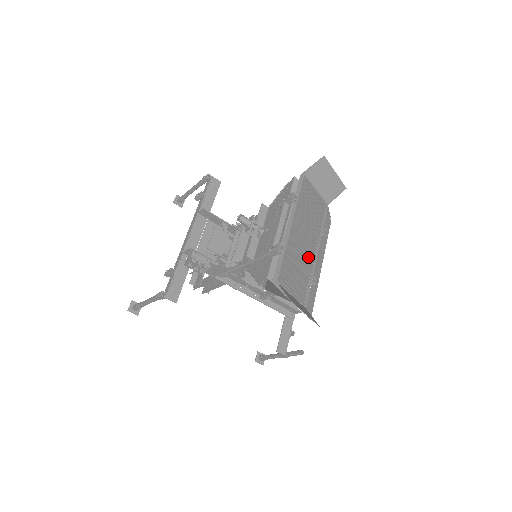
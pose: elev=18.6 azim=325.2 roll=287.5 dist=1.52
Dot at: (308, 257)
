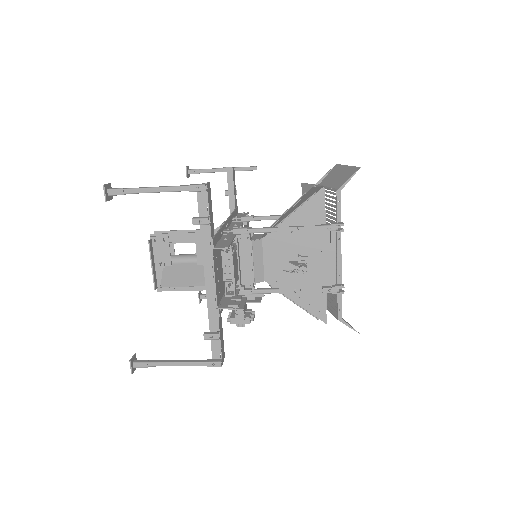
Dot at: occluded
